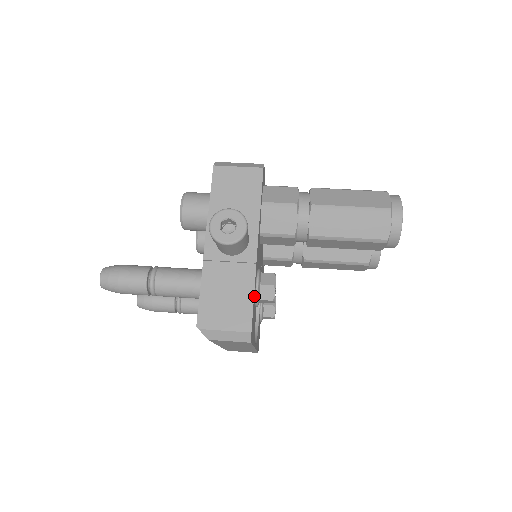
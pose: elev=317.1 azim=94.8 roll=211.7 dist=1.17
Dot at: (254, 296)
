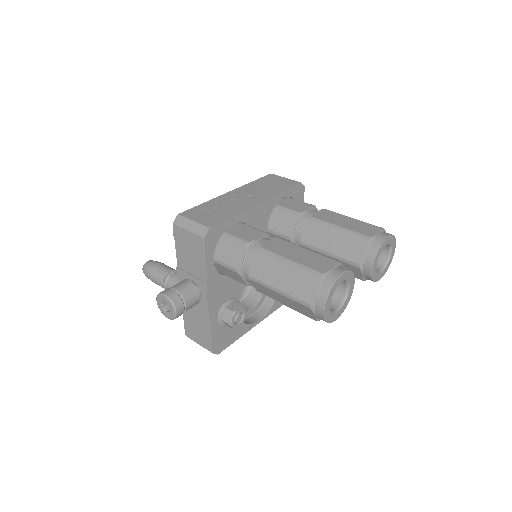
Dot at: (215, 329)
